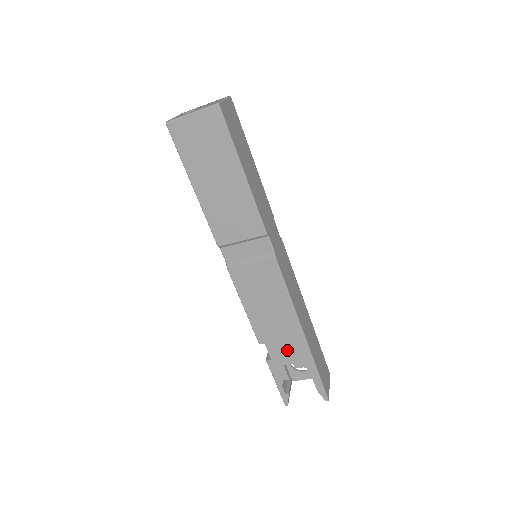
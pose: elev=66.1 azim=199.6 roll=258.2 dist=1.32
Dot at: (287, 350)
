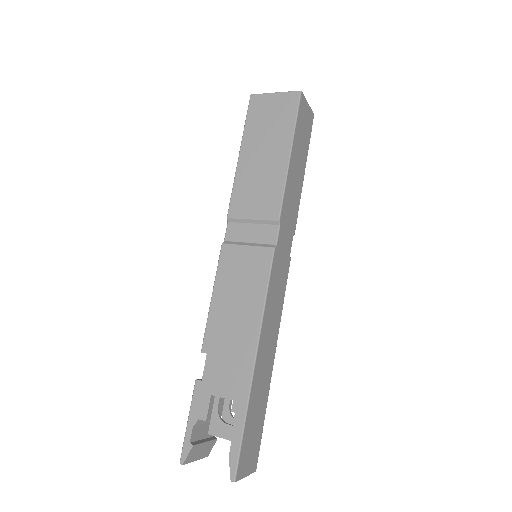
Dot at: (226, 374)
